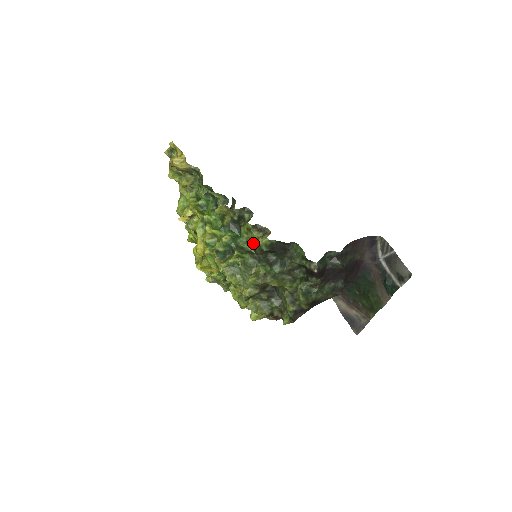
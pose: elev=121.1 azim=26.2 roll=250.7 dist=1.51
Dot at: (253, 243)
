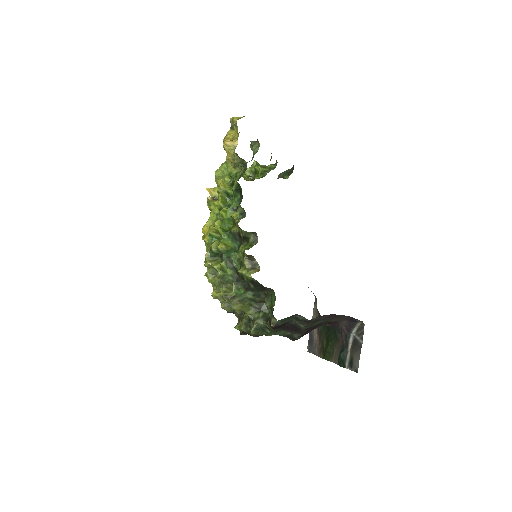
Dot at: (242, 265)
